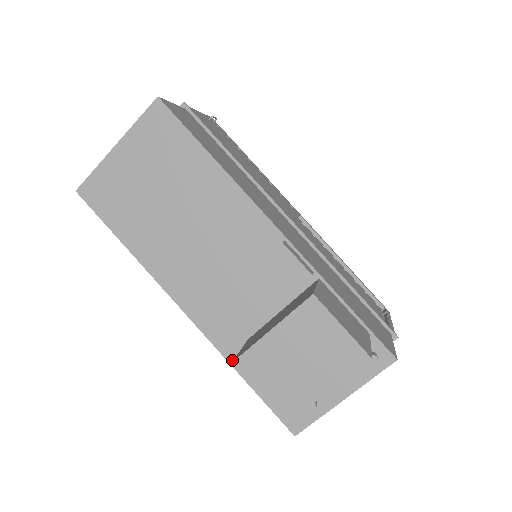
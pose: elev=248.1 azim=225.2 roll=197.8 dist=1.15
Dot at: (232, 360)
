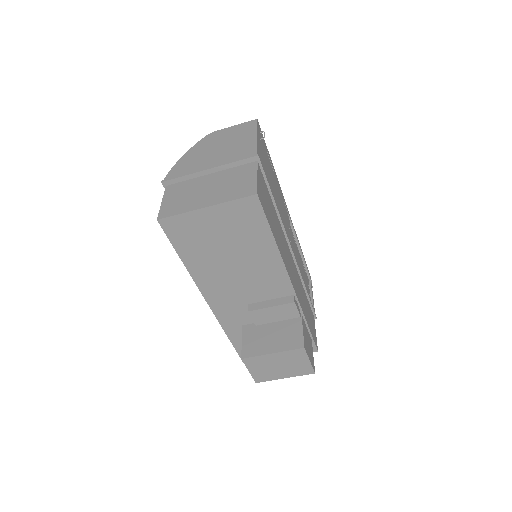
Dot at: (227, 331)
